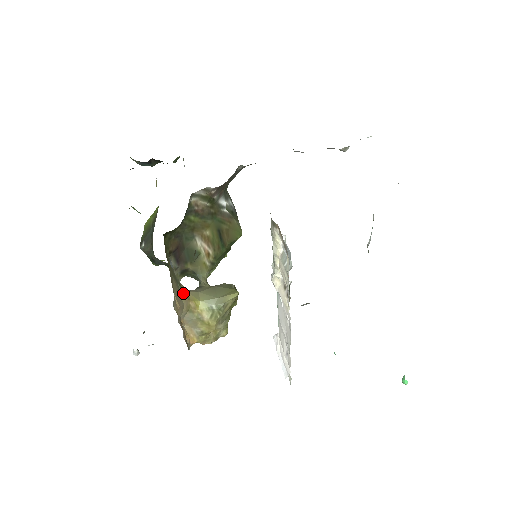
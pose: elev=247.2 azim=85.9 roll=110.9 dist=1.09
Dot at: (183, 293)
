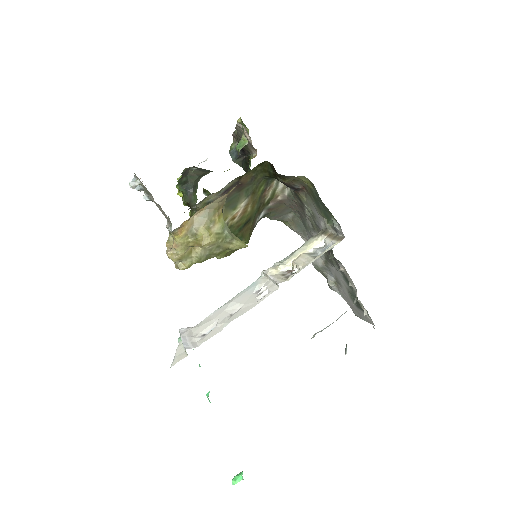
Dot at: occluded
